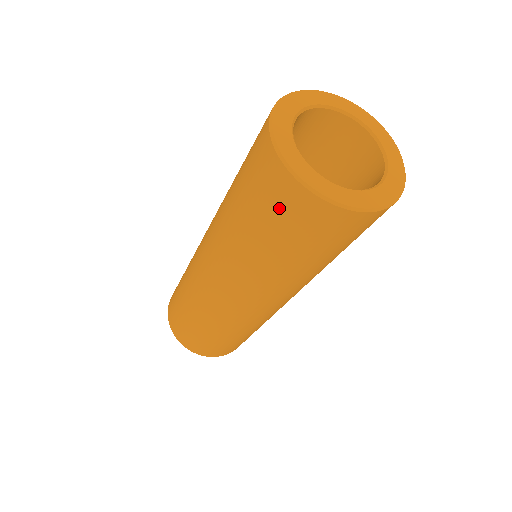
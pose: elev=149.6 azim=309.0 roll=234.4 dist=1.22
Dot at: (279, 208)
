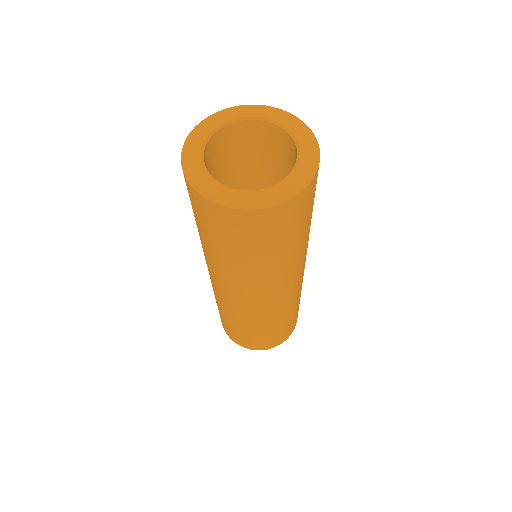
Dot at: (261, 232)
